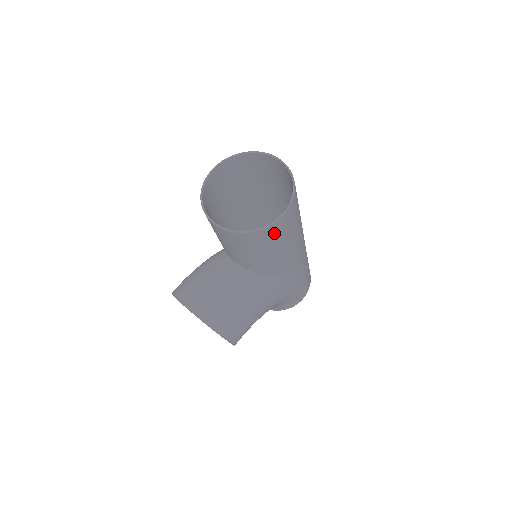
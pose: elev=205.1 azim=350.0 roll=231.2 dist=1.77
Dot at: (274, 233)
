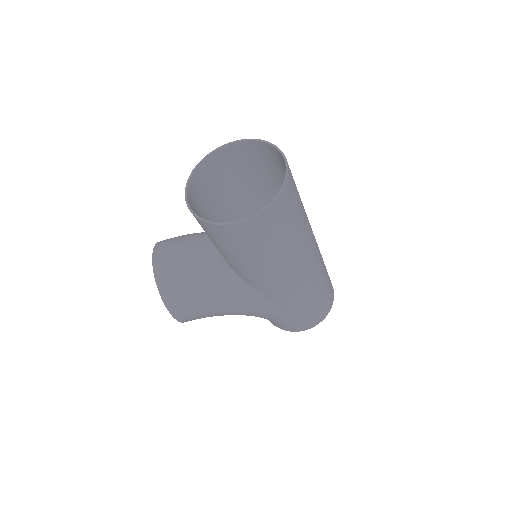
Dot at: (230, 236)
